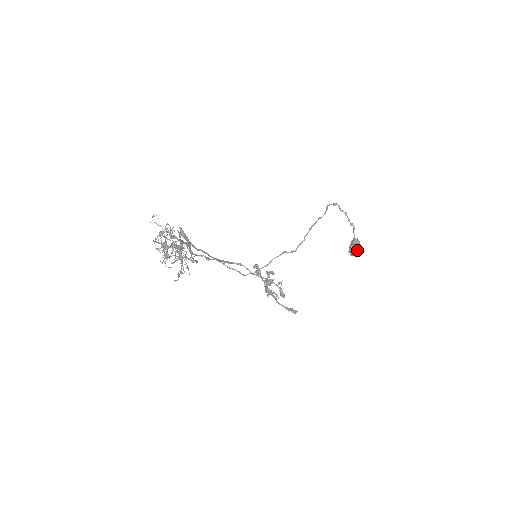
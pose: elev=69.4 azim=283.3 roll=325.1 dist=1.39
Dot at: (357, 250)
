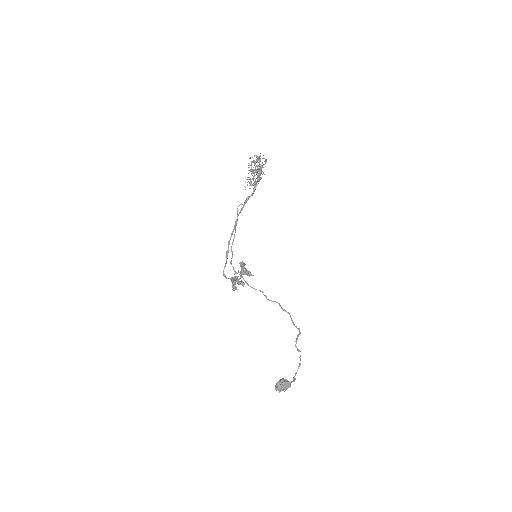
Dot at: (286, 382)
